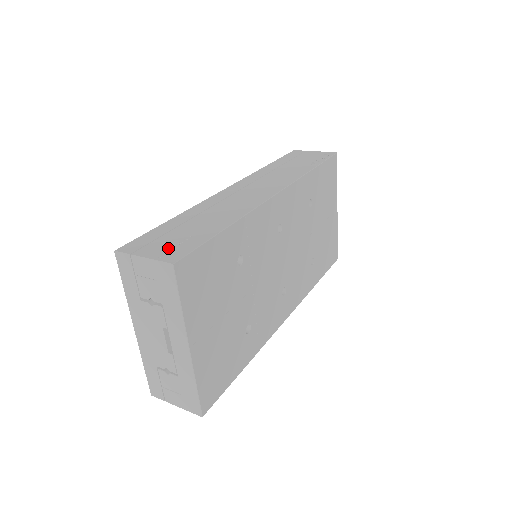
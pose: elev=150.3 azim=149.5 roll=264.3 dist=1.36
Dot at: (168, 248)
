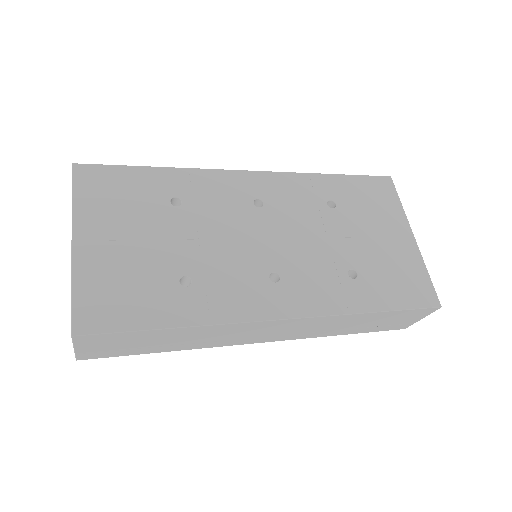
Dot at: occluded
